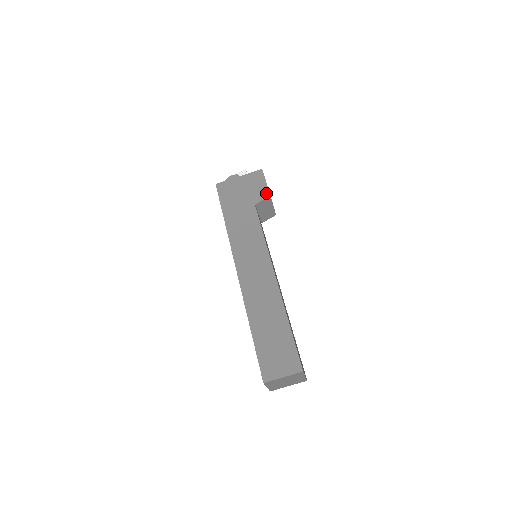
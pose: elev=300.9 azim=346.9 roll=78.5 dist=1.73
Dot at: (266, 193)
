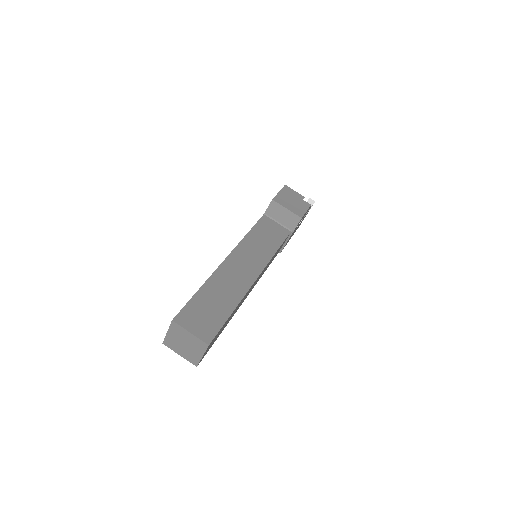
Dot at: occluded
